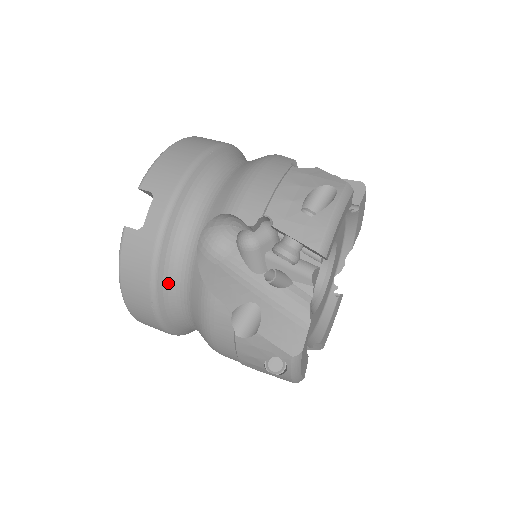
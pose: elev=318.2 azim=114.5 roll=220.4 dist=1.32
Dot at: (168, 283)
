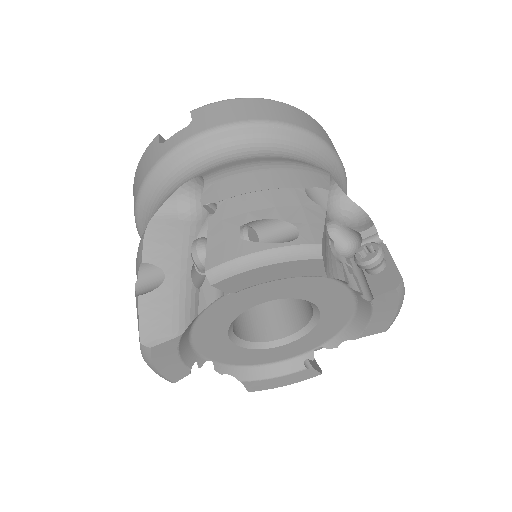
Dot at: (149, 204)
